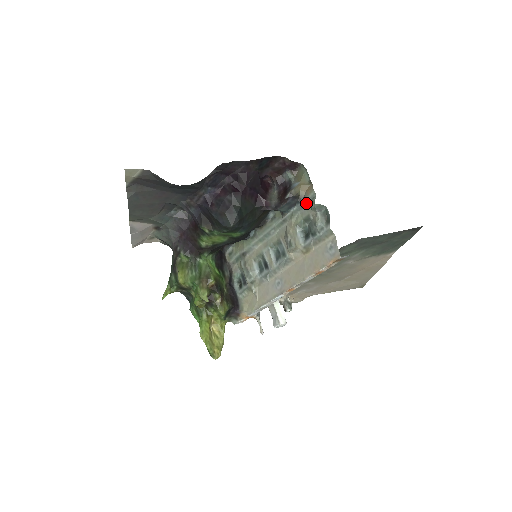
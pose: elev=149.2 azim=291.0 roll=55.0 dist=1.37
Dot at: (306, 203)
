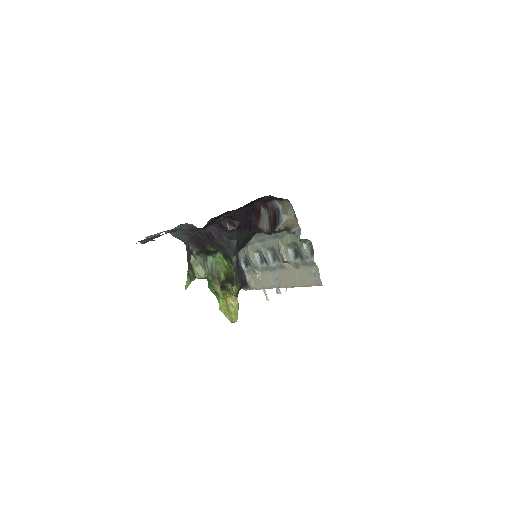
Dot at: (293, 233)
